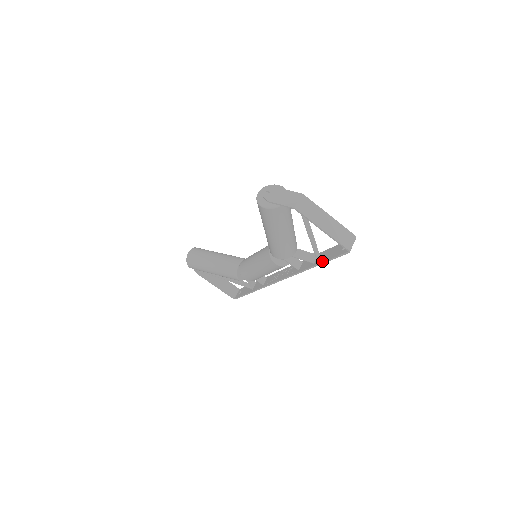
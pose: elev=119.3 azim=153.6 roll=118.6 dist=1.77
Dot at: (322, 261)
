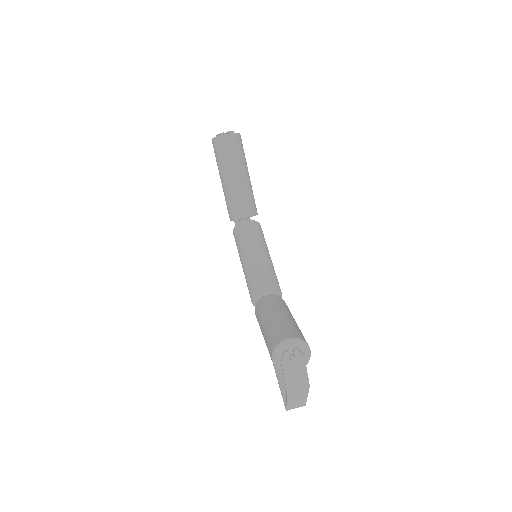
Dot at: occluded
